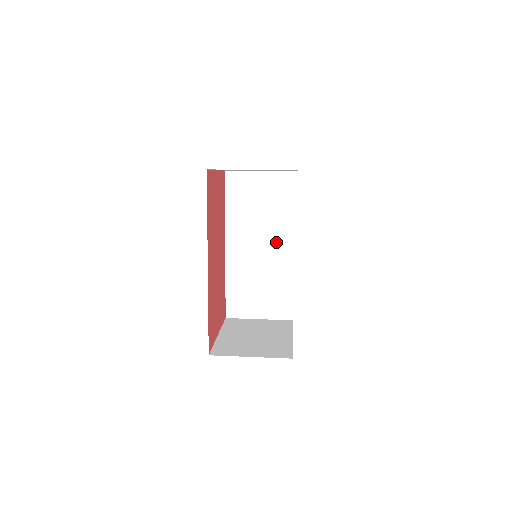
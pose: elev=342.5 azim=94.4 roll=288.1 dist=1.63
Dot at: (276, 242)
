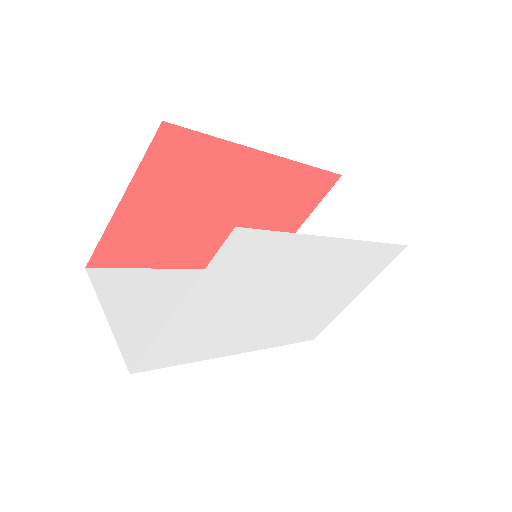
Dot at: occluded
